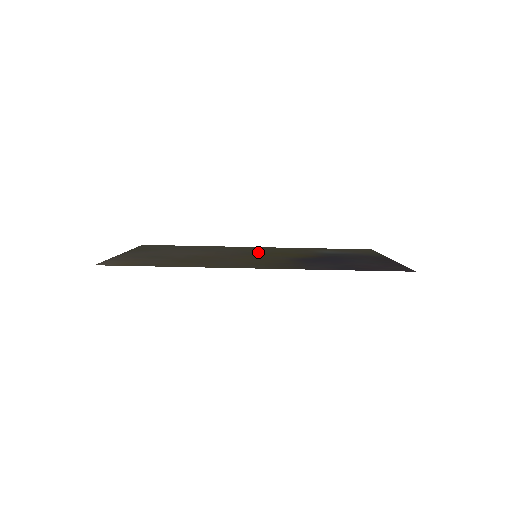
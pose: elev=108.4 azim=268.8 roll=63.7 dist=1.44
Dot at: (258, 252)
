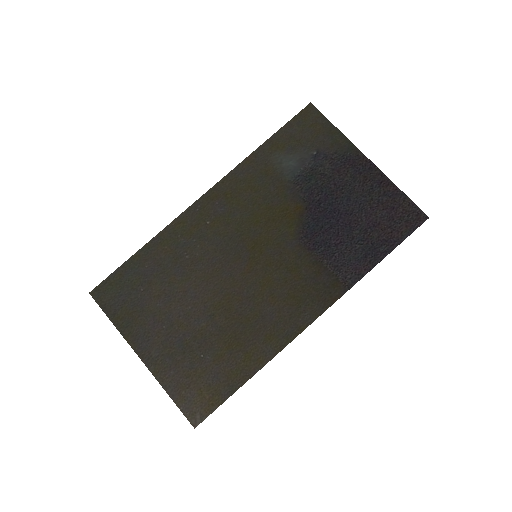
Dot at: (237, 232)
